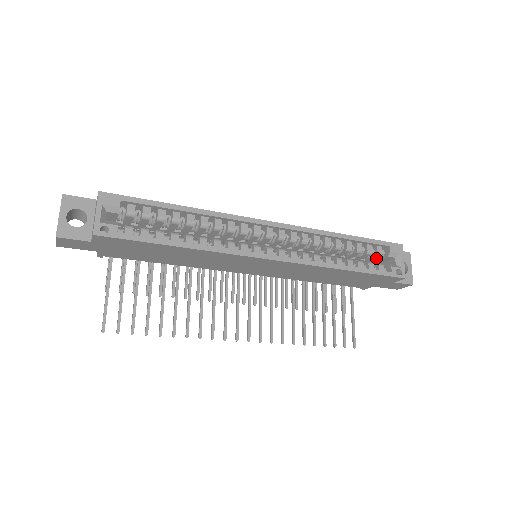
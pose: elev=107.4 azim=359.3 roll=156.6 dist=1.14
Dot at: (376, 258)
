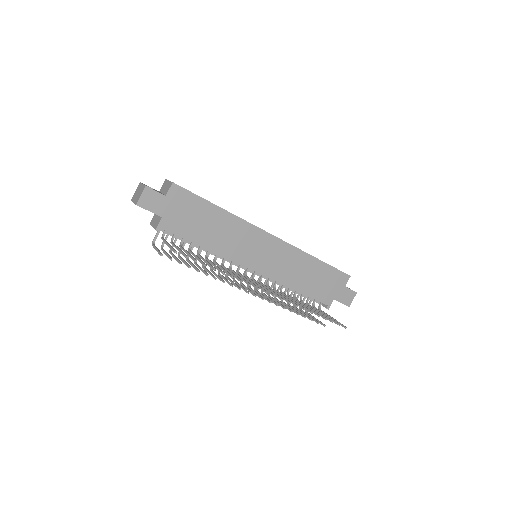
Dot at: occluded
